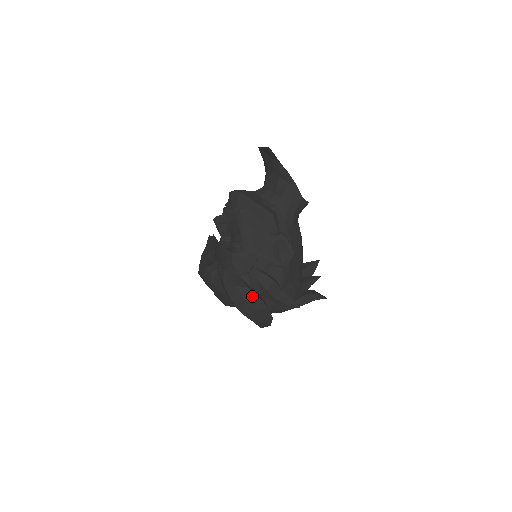
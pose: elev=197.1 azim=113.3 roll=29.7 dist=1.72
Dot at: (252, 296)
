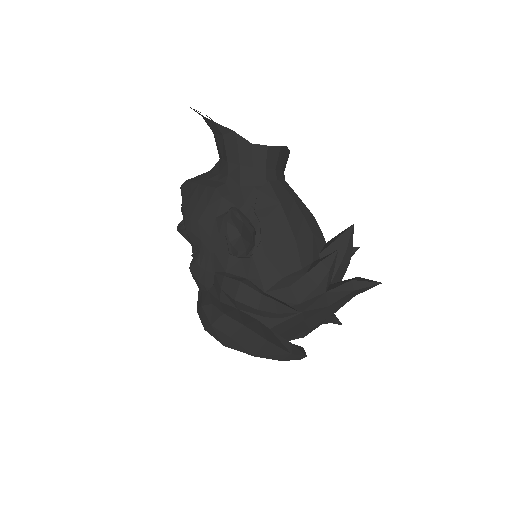
Dot at: (217, 315)
